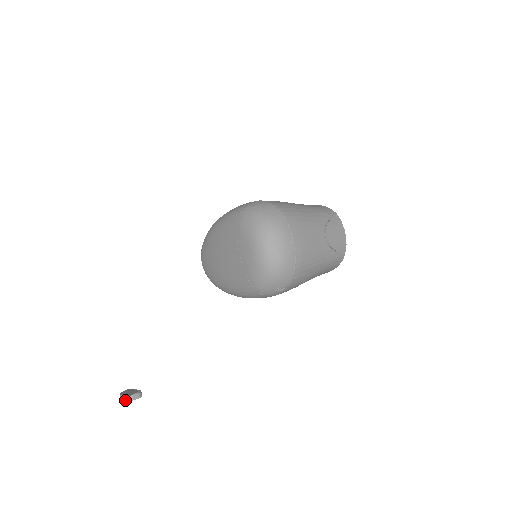
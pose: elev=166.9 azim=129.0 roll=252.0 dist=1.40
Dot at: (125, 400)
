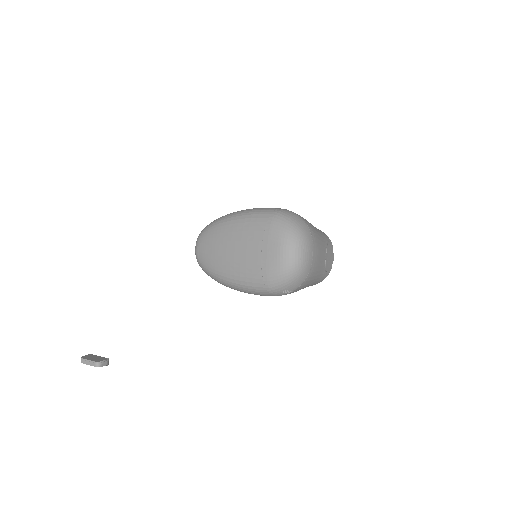
Dot at: (90, 365)
